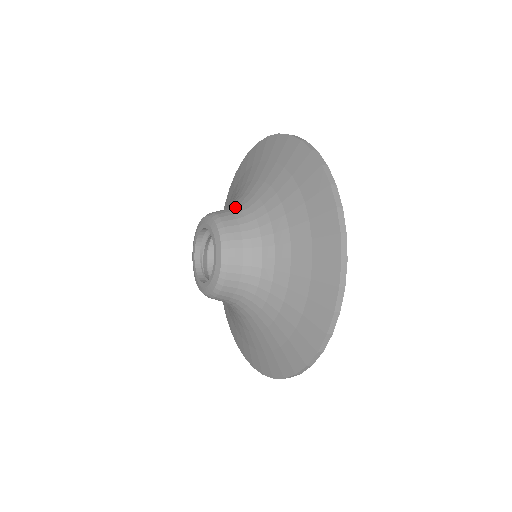
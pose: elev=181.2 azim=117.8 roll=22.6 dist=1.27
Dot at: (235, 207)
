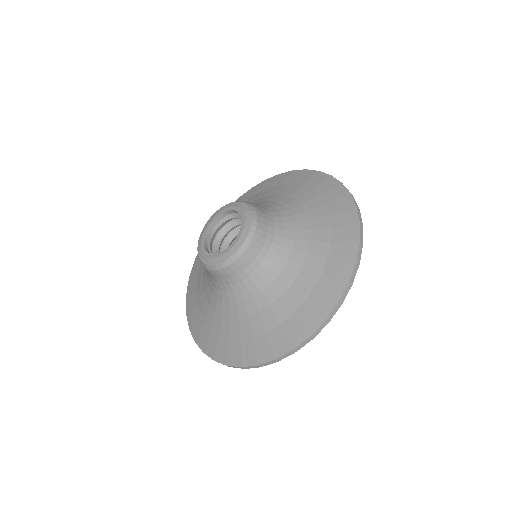
Dot at: (268, 209)
